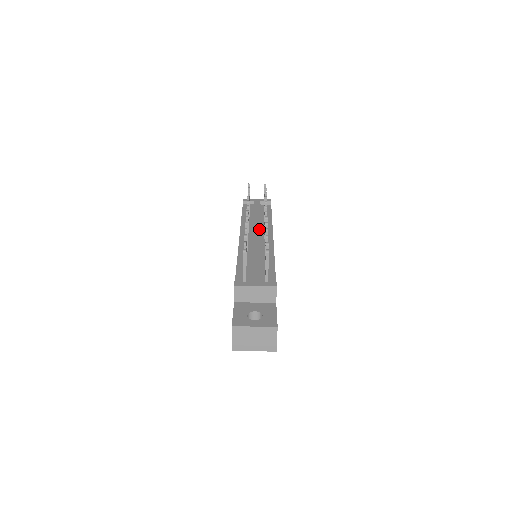
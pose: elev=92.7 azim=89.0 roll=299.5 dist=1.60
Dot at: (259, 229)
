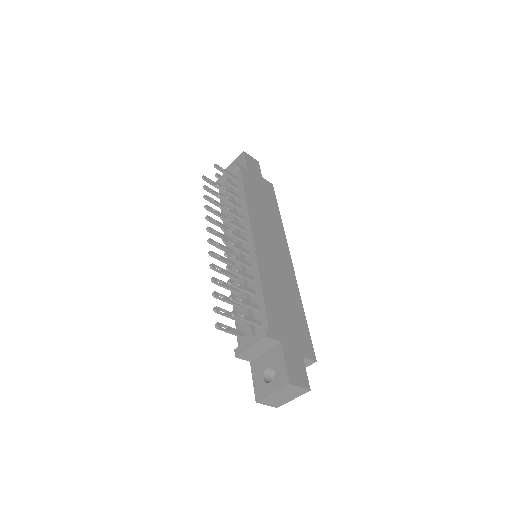
Dot at: occluded
